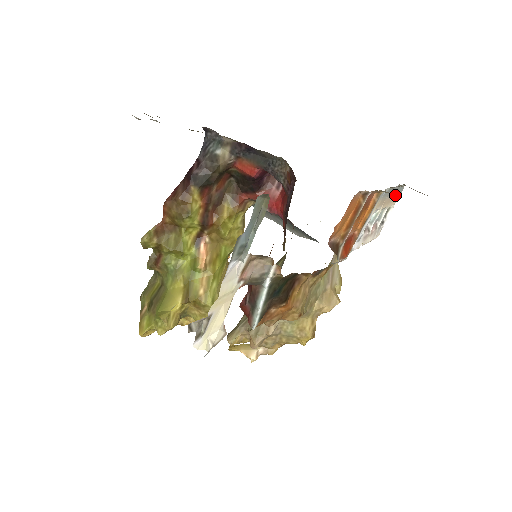
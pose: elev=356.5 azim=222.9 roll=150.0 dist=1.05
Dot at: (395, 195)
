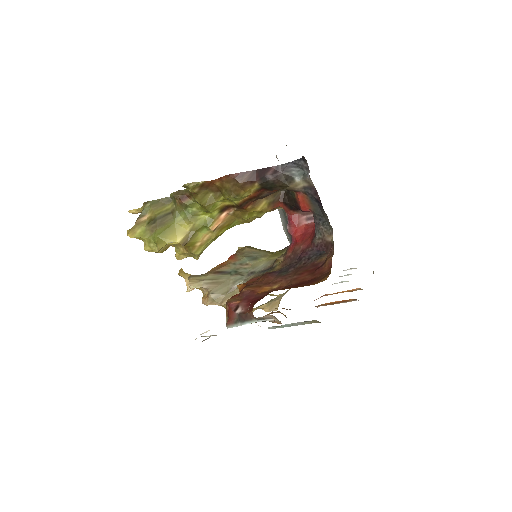
Dot at: occluded
